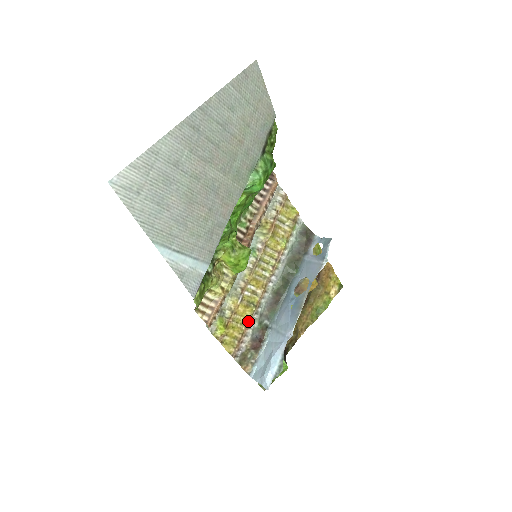
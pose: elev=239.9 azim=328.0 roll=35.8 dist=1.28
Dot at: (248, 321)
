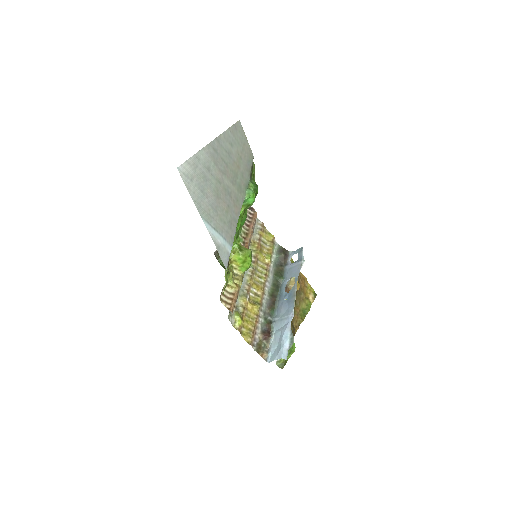
Dot at: (256, 316)
